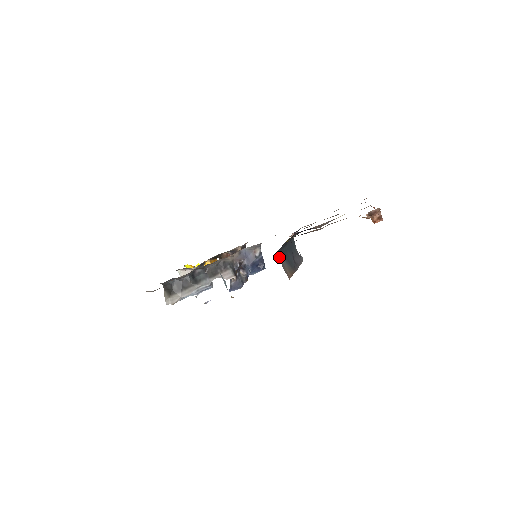
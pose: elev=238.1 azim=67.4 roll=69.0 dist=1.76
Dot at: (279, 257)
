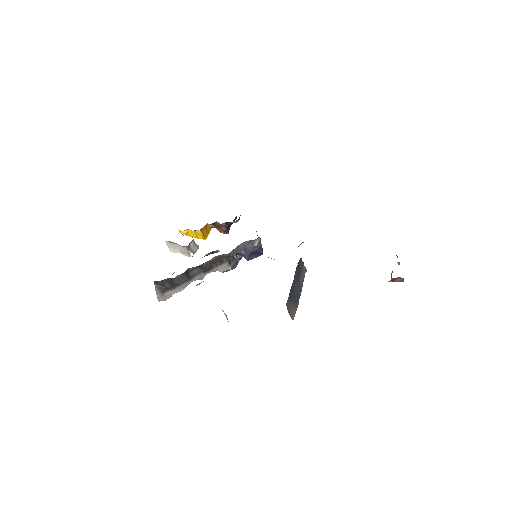
Dot at: (287, 306)
